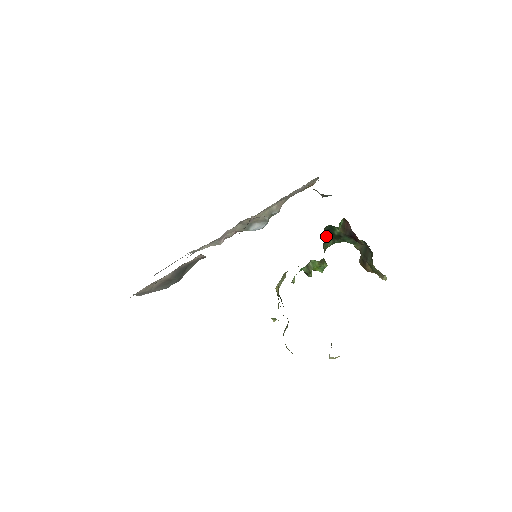
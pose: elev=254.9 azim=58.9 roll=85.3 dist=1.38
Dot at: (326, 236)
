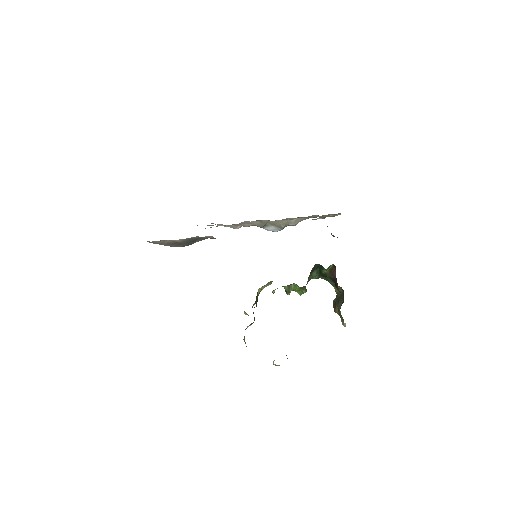
Dot at: (315, 270)
